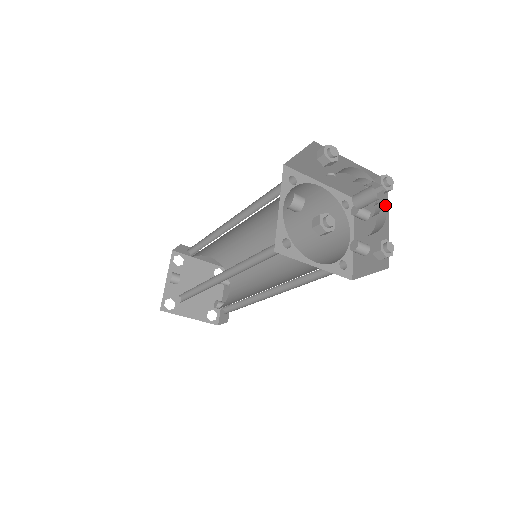
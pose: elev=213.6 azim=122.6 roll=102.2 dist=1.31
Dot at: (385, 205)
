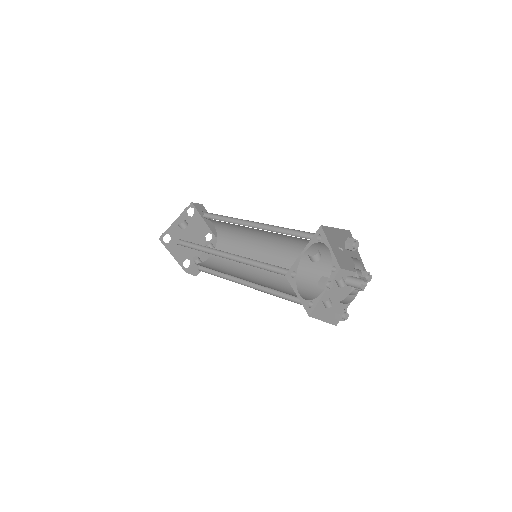
Dot at: occluded
